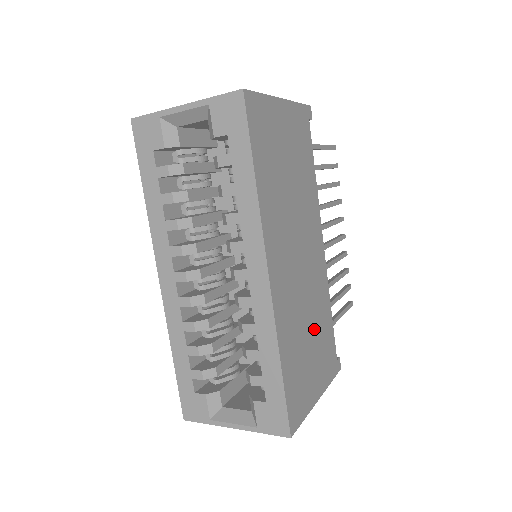
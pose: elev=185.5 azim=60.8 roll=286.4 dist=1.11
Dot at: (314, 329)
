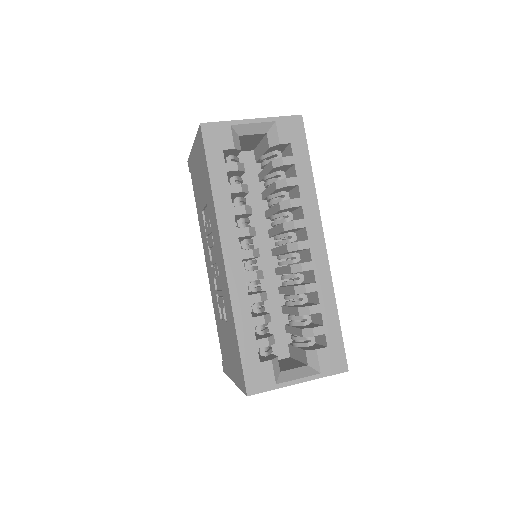
Dot at: occluded
